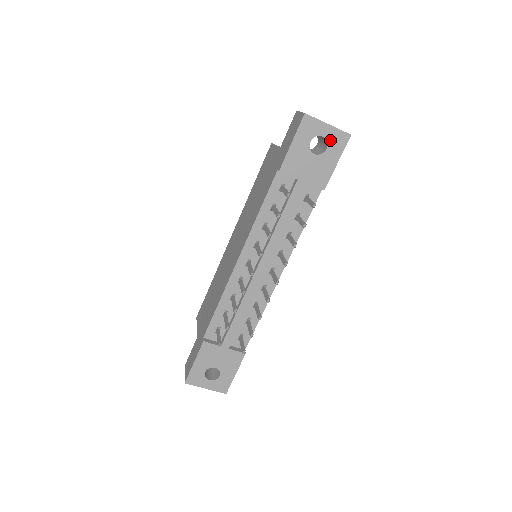
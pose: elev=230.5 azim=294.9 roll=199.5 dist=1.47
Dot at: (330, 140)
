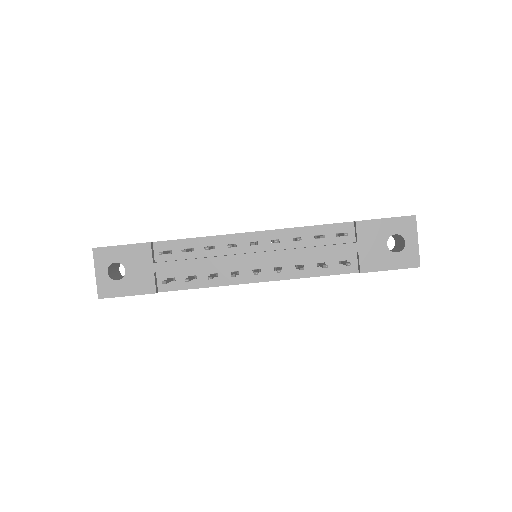
Dot at: (406, 251)
